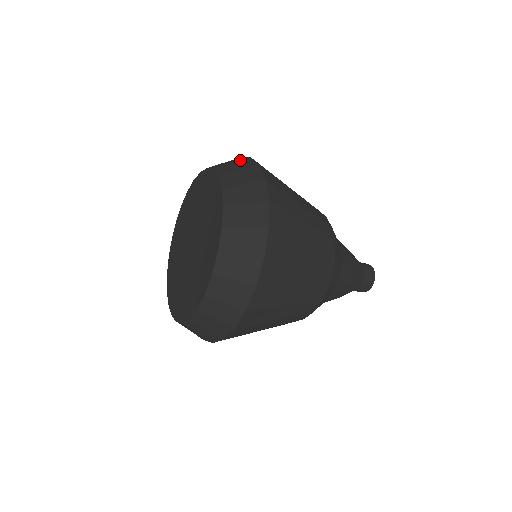
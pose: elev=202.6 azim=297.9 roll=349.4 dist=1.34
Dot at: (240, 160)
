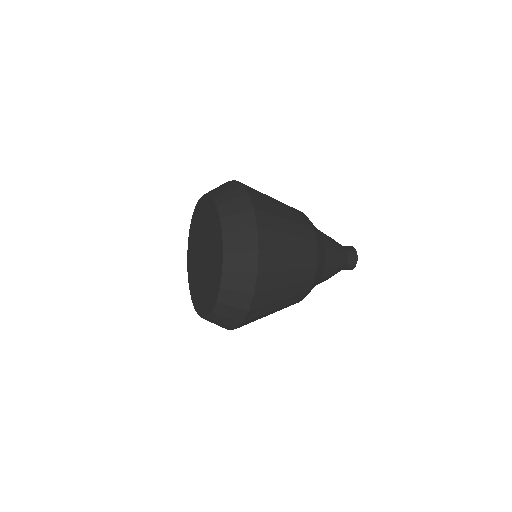
Dot at: (233, 187)
